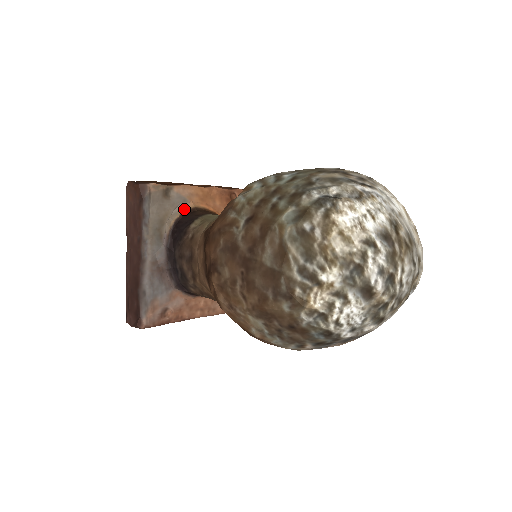
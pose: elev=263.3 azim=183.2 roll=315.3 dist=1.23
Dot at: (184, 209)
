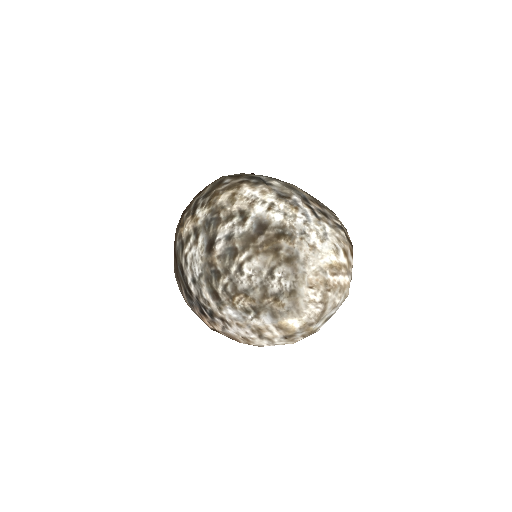
Dot at: occluded
